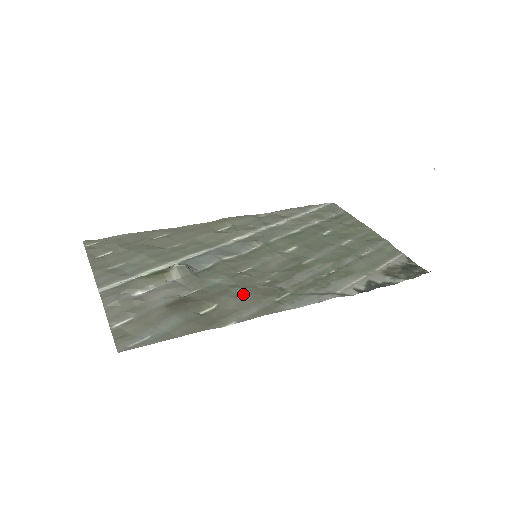
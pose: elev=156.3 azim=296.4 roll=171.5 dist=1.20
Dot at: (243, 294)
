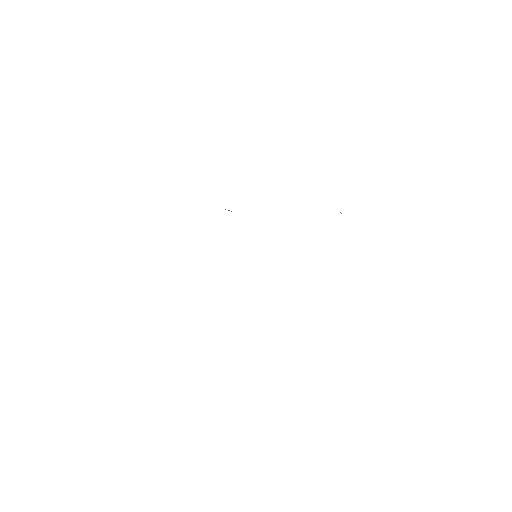
Dot at: occluded
